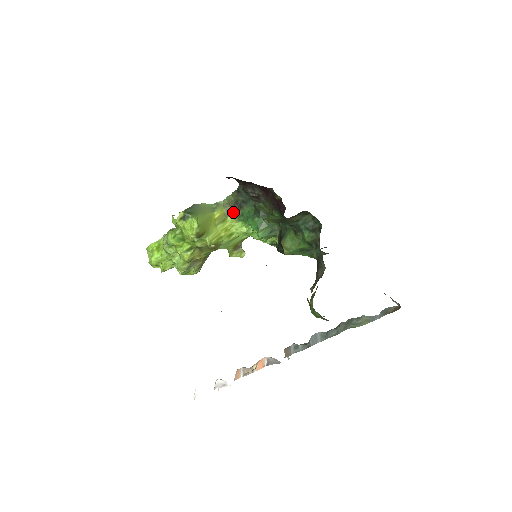
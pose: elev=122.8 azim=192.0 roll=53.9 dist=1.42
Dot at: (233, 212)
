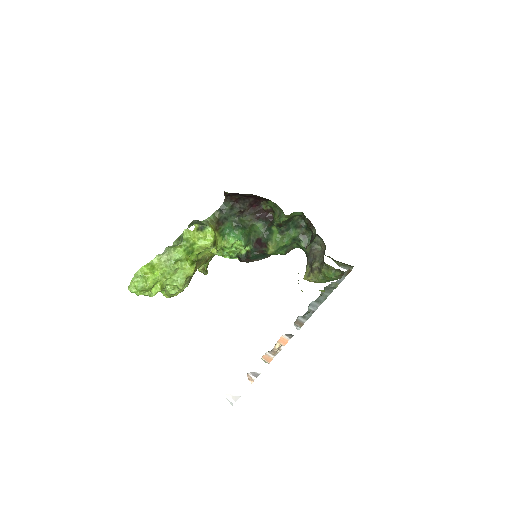
Dot at: (217, 228)
